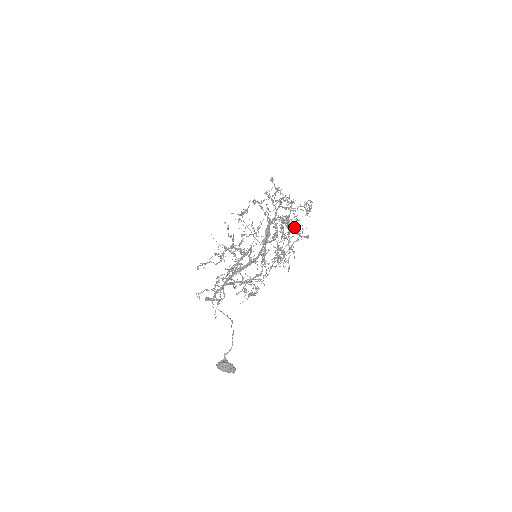
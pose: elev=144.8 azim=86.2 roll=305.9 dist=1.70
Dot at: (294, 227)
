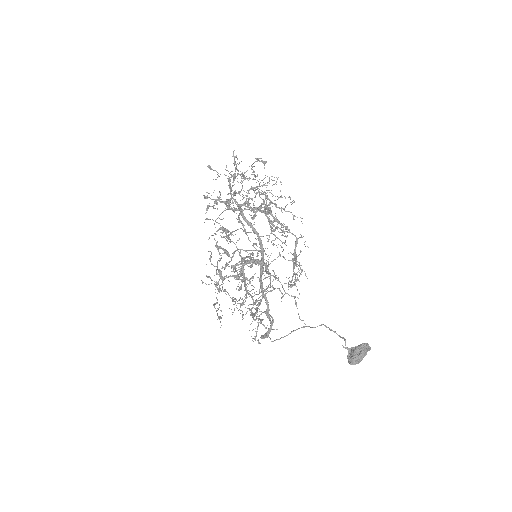
Dot at: (264, 191)
